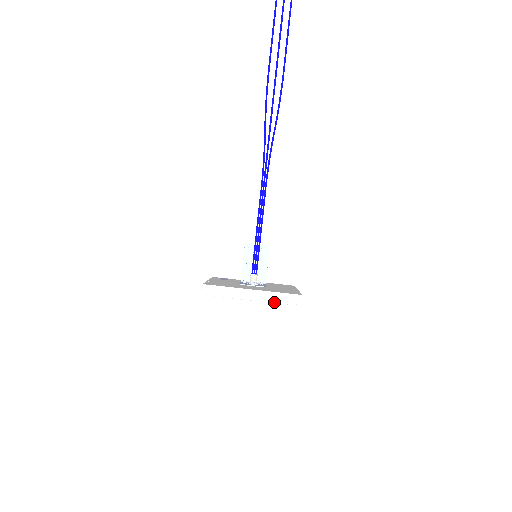
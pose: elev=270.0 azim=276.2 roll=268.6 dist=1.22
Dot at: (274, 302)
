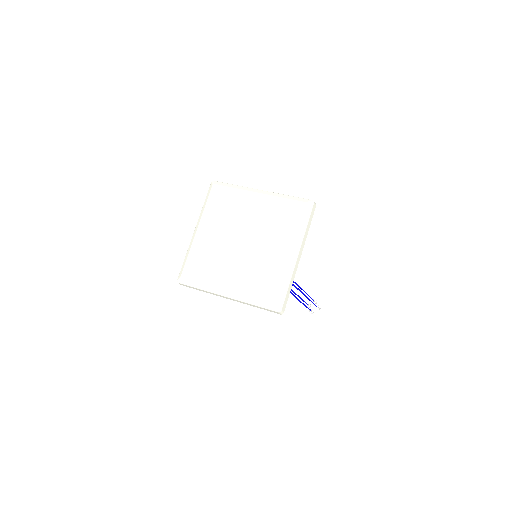
Dot at: (283, 197)
